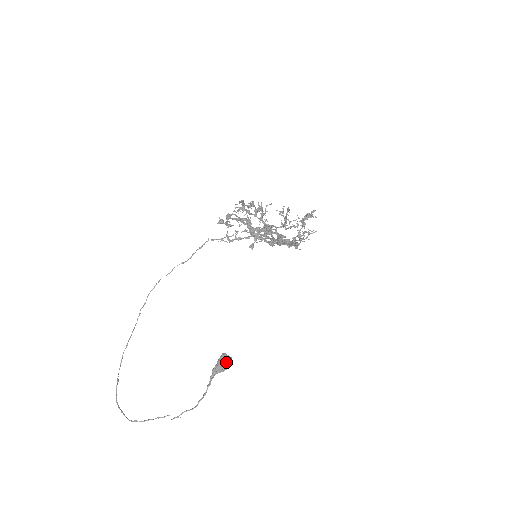
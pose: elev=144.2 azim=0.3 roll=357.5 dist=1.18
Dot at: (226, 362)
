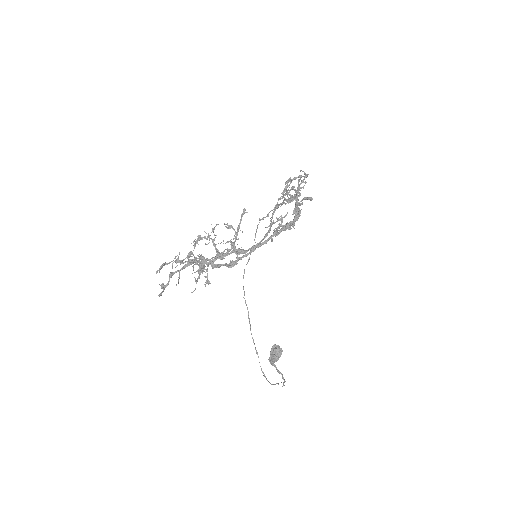
Dot at: (274, 354)
